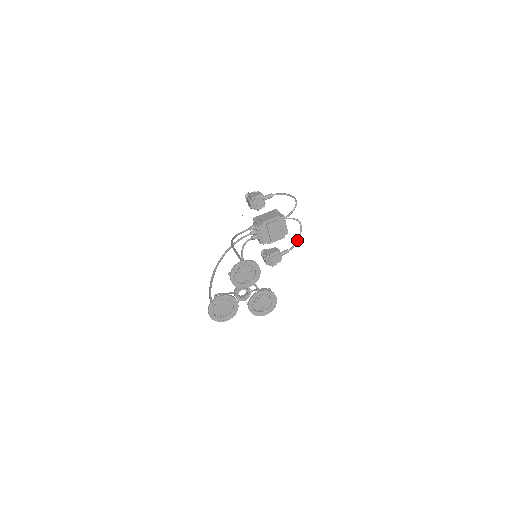
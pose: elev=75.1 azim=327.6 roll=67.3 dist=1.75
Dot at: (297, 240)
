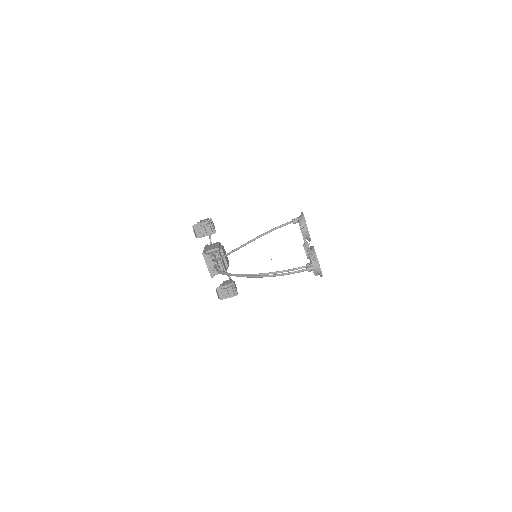
Dot at: occluded
